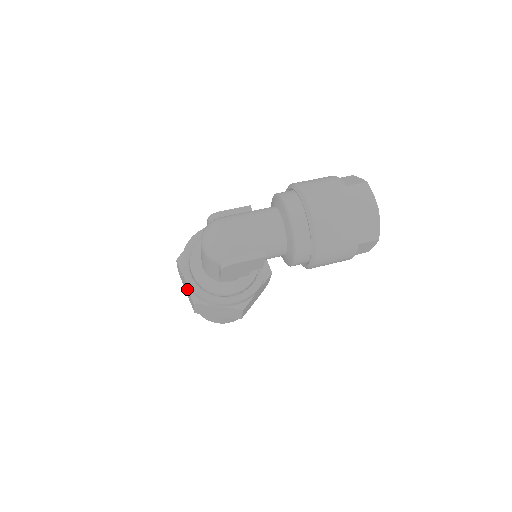
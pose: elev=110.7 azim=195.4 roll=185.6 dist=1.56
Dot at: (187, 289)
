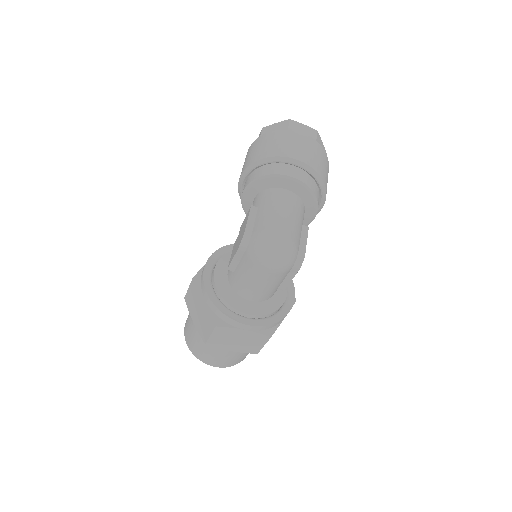
Dot at: (250, 336)
